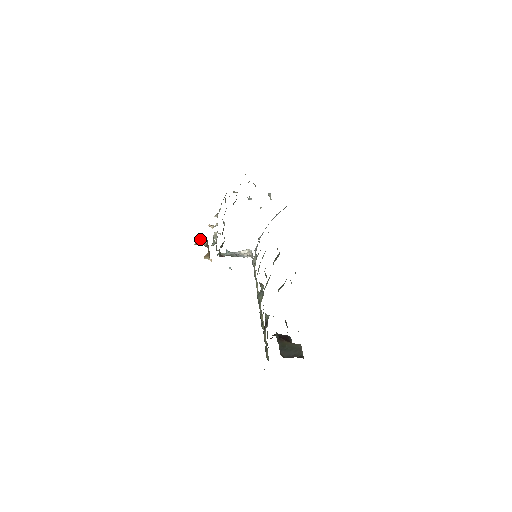
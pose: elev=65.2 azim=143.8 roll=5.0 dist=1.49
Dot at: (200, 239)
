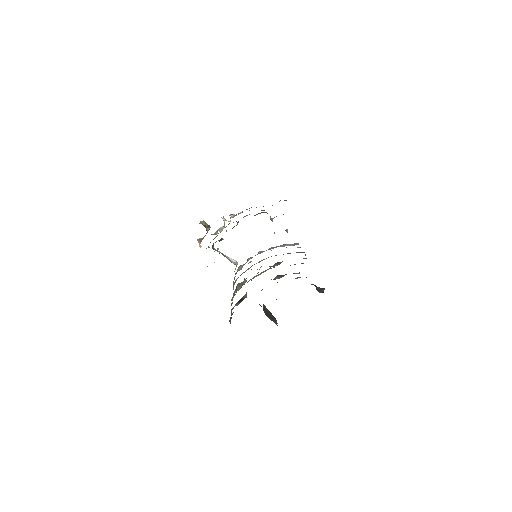
Dot at: (205, 224)
